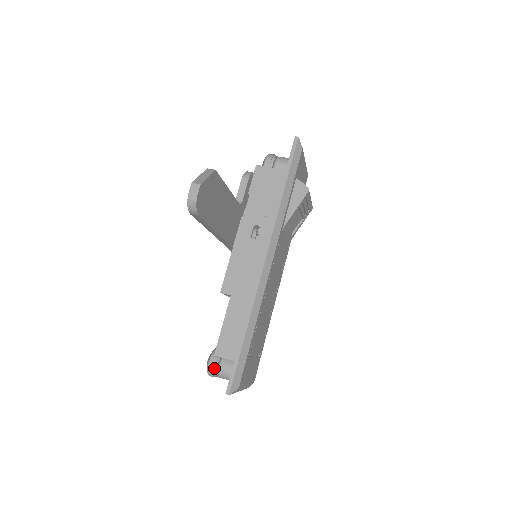
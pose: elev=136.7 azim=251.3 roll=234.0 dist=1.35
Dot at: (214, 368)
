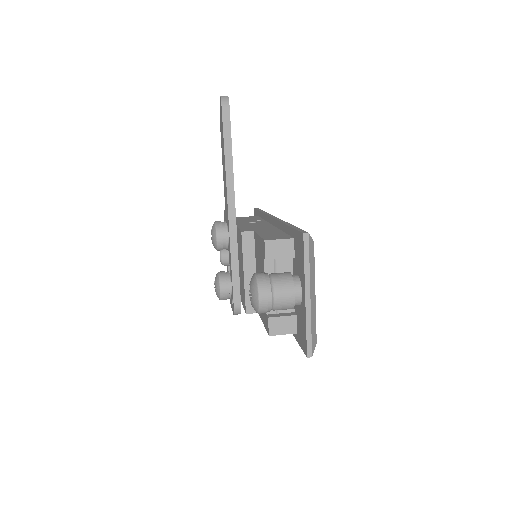
Dot at: (265, 276)
